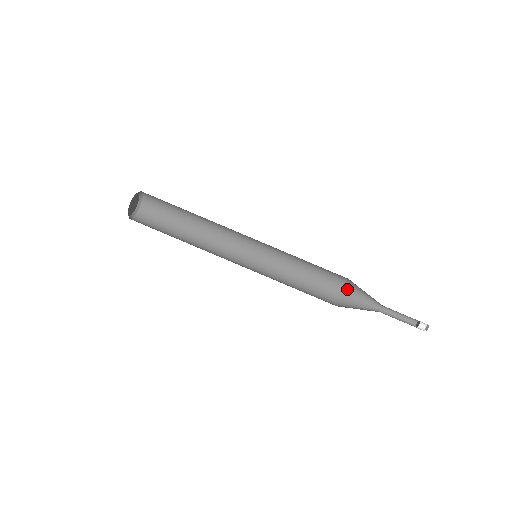
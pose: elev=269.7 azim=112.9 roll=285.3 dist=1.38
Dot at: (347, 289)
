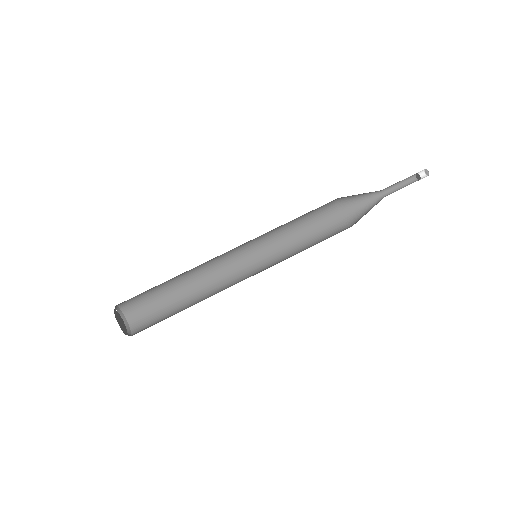
Dot at: (342, 200)
